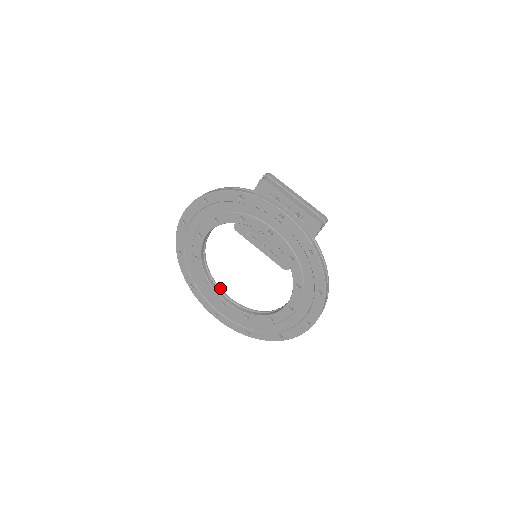
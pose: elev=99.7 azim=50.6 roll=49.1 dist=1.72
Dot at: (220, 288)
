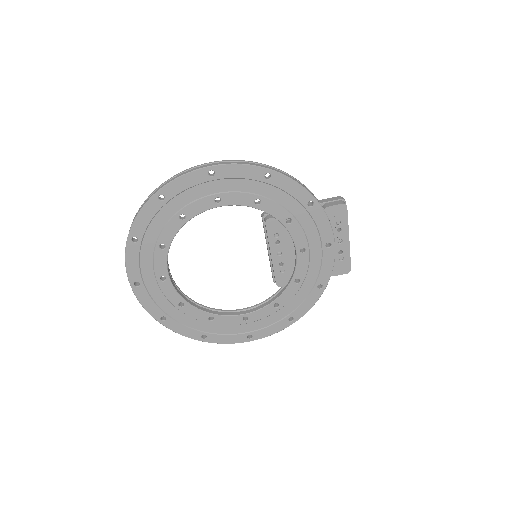
Dot at: occluded
